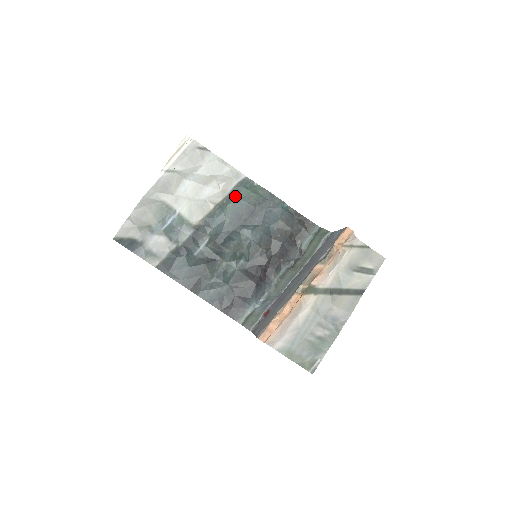
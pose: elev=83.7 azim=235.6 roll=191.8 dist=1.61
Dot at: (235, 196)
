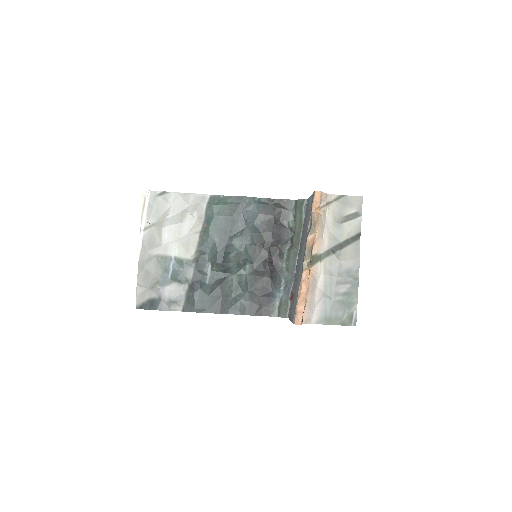
Dot at: (211, 216)
